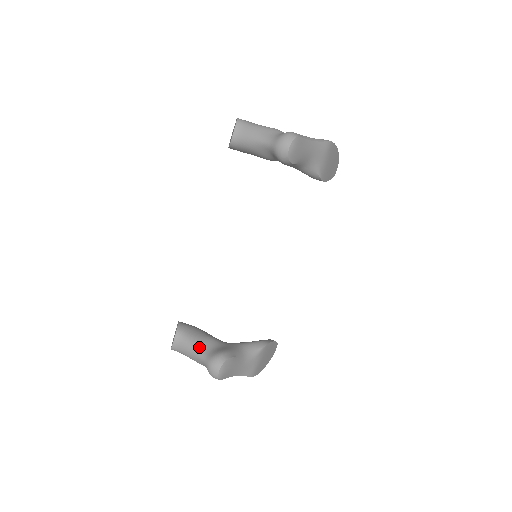
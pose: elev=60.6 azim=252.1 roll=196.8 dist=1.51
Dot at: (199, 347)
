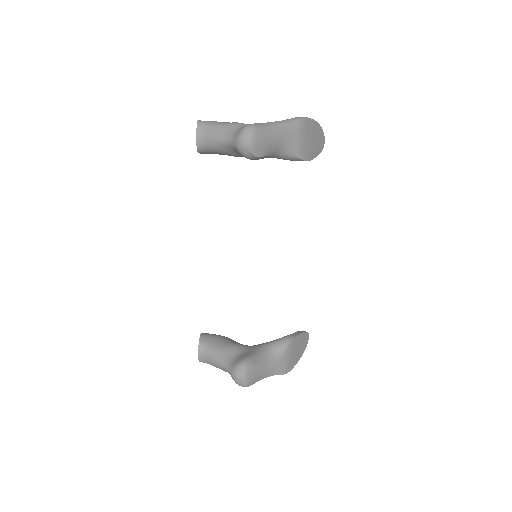
Dot at: (222, 357)
